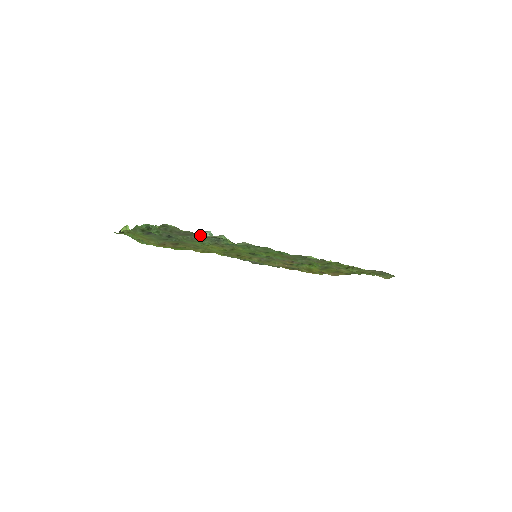
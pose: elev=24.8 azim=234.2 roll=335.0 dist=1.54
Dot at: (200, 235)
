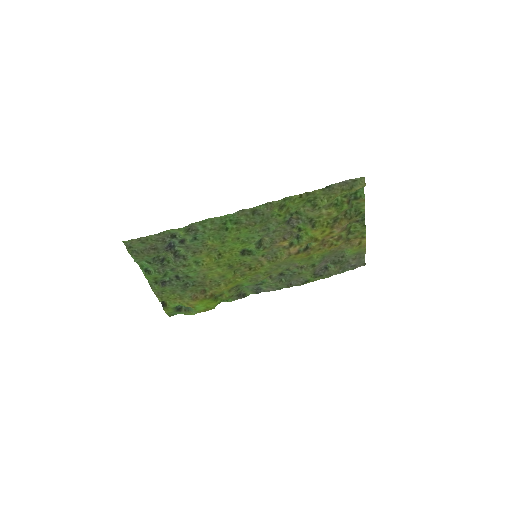
Dot at: (153, 238)
